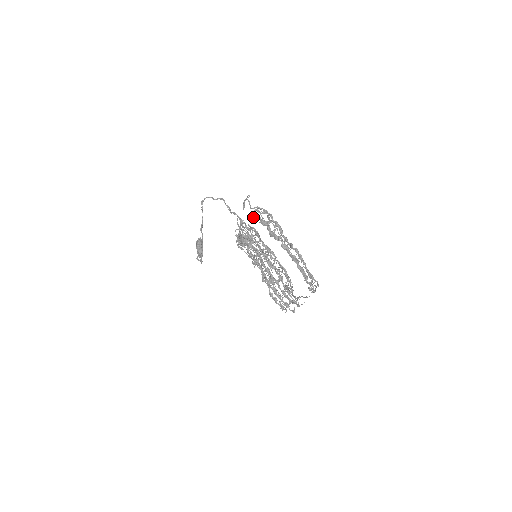
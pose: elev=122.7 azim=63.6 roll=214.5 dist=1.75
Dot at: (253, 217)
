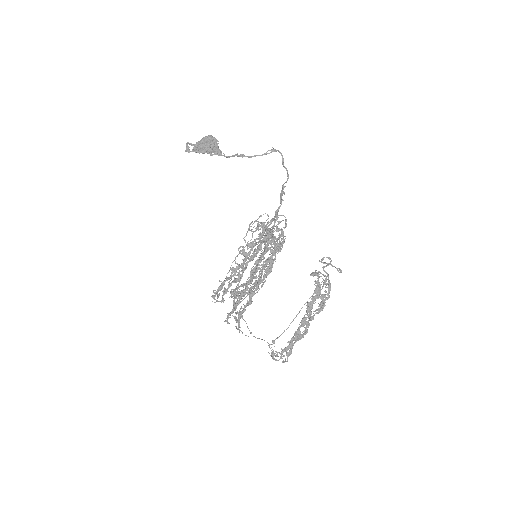
Dot at: (316, 275)
